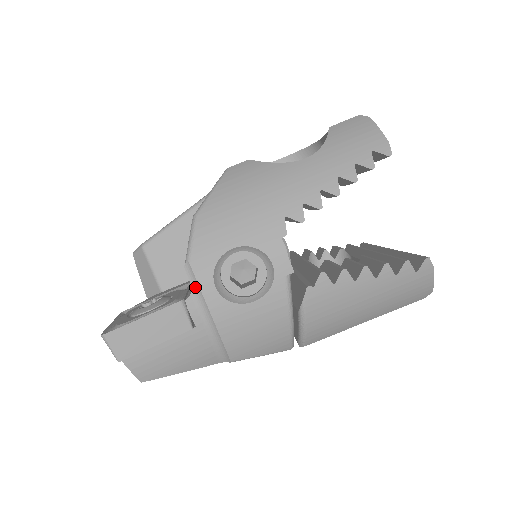
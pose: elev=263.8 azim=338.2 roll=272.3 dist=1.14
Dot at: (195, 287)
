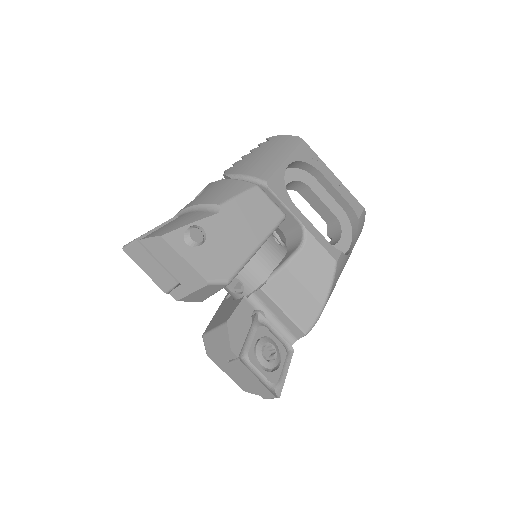
Dot at: (298, 339)
